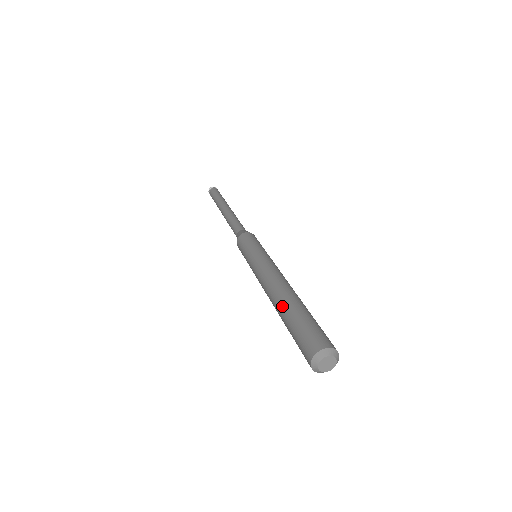
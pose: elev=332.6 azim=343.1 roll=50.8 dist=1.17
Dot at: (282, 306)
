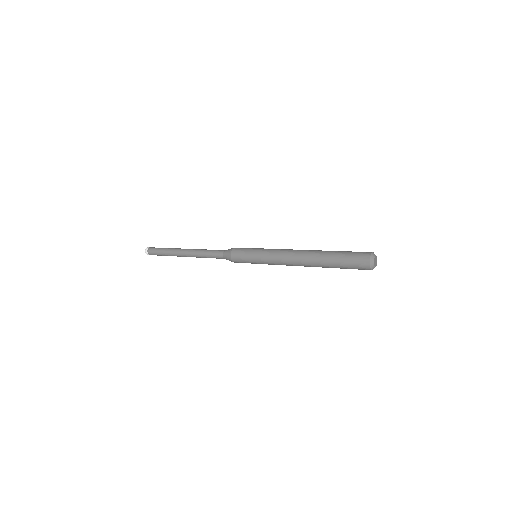
Dot at: (321, 254)
